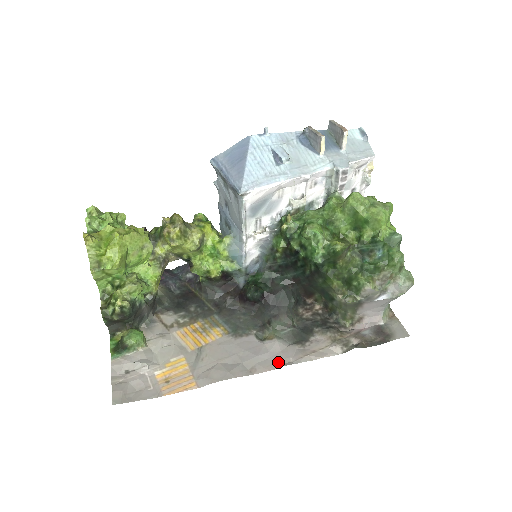
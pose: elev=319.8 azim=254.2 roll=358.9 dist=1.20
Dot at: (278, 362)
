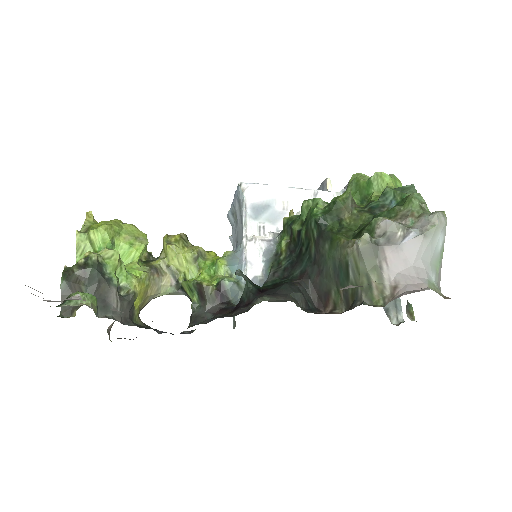
Dot at: occluded
